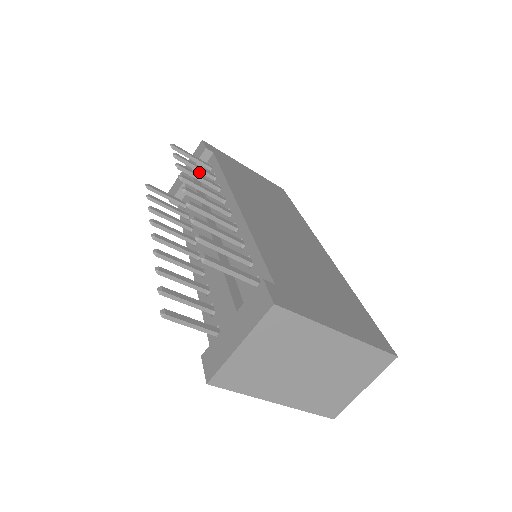
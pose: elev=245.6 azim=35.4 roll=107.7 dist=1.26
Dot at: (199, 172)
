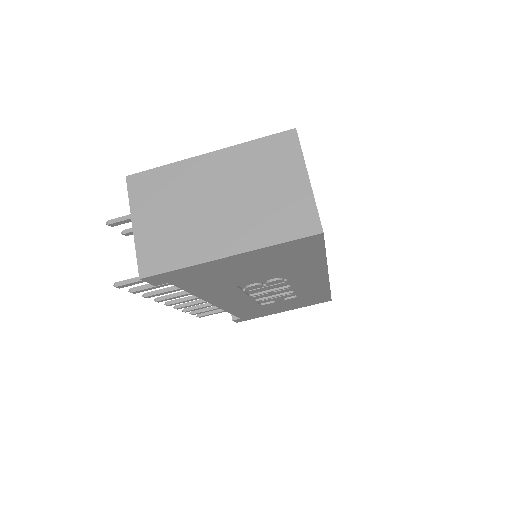
Dot at: occluded
